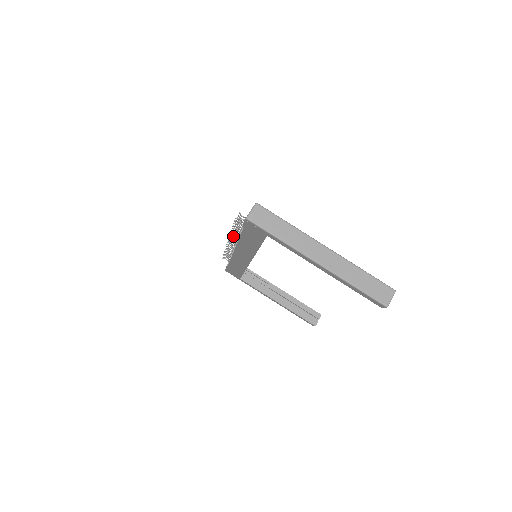
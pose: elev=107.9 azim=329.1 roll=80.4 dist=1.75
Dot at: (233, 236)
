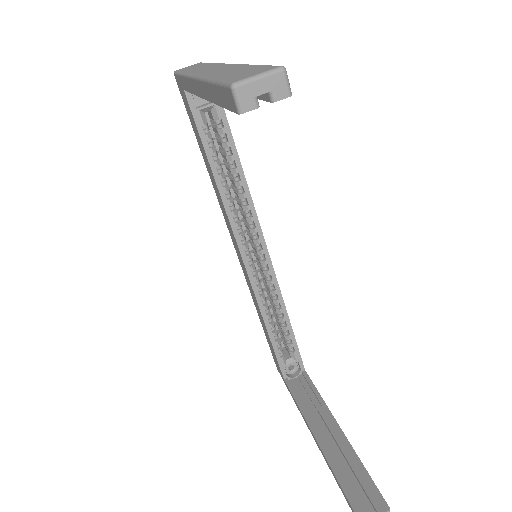
Dot at: occluded
